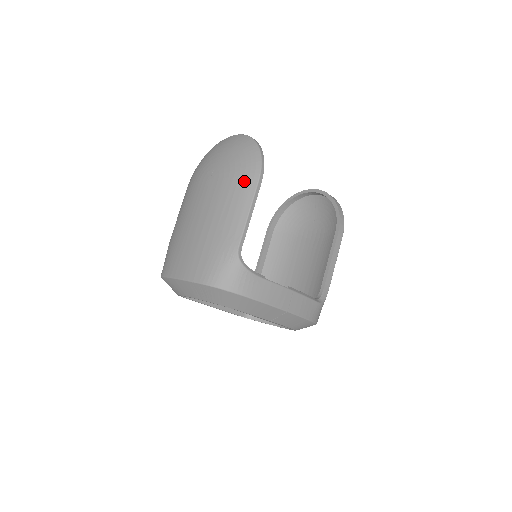
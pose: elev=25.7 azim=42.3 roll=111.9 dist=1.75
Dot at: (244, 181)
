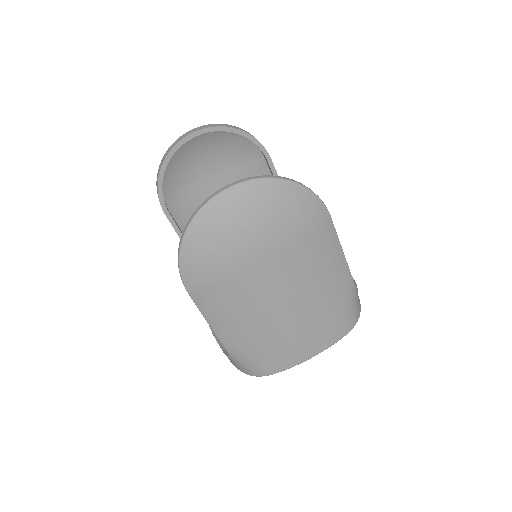
Dot at: (320, 231)
